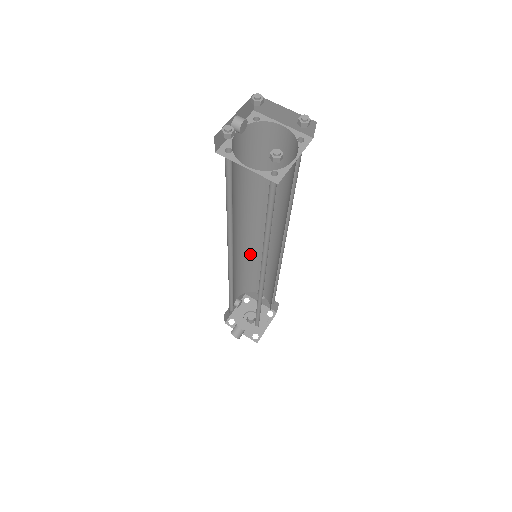
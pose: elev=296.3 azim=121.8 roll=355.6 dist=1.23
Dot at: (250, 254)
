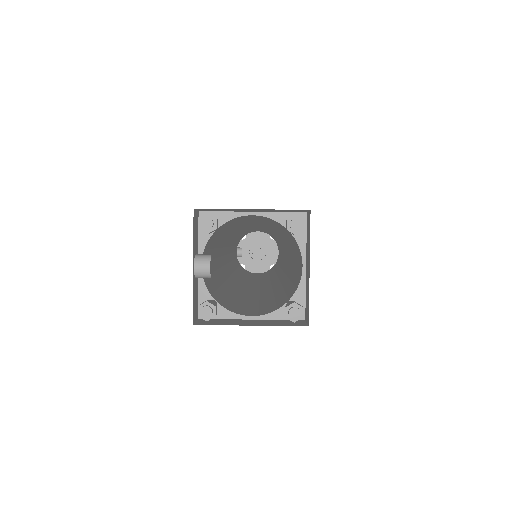
Dot at: (238, 235)
